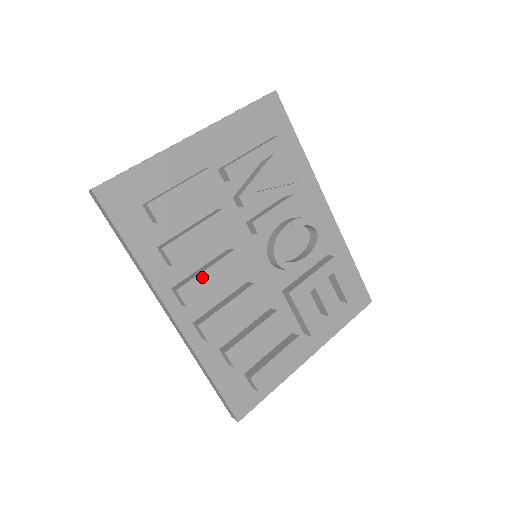
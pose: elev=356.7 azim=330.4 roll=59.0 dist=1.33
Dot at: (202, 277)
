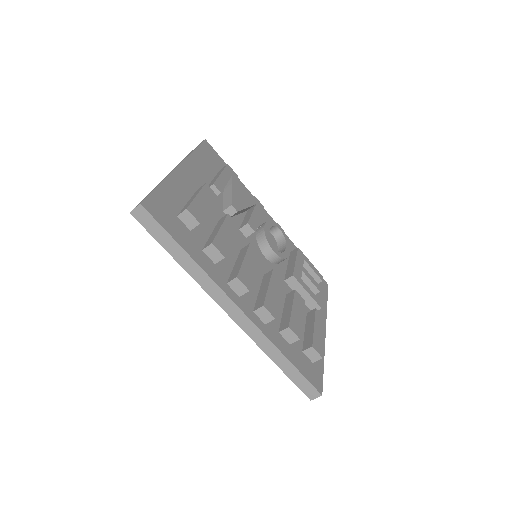
Dot at: (245, 266)
